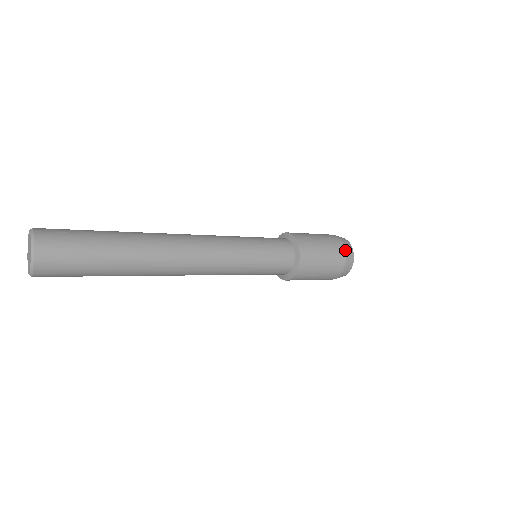
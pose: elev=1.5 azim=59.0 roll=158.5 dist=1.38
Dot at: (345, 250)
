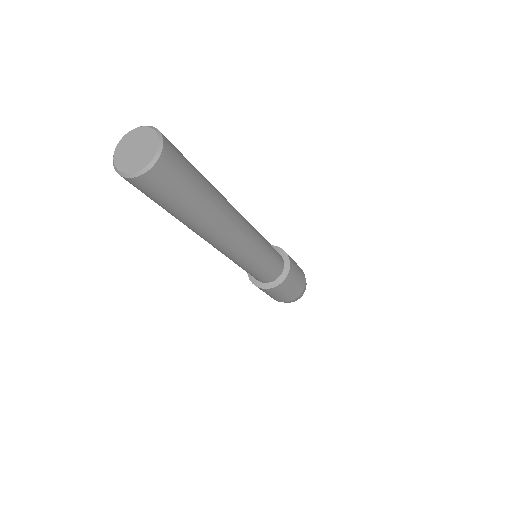
Dot at: occluded
